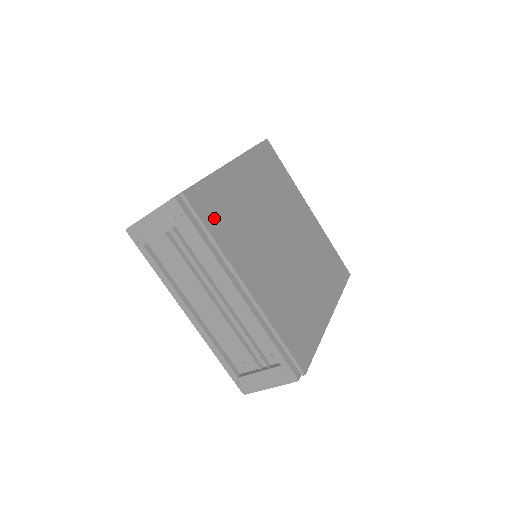
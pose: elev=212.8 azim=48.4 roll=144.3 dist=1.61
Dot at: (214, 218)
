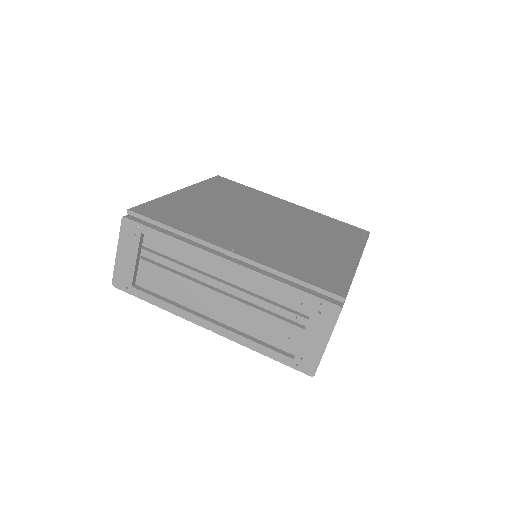
Dot at: (171, 218)
